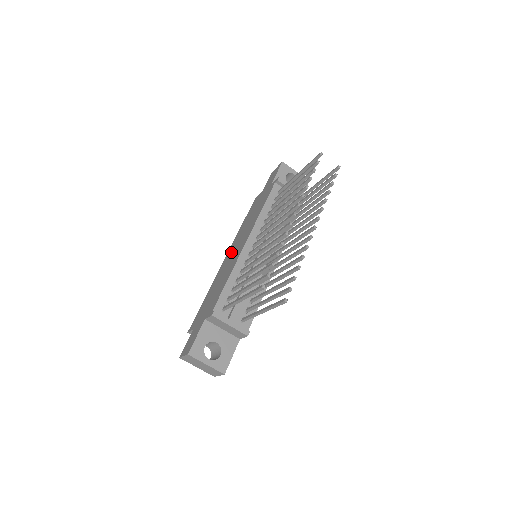
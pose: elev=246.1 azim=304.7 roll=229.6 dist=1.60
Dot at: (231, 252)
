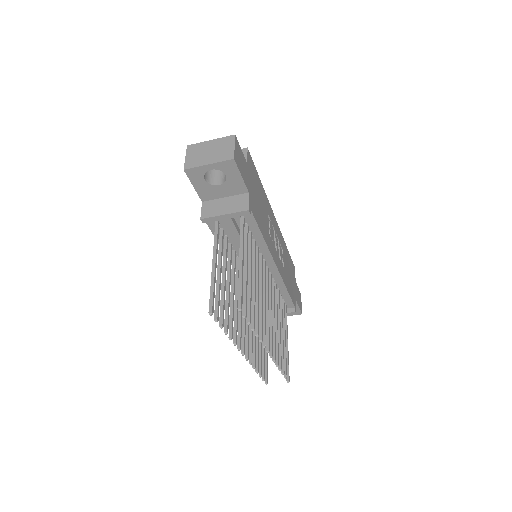
Dot at: occluded
